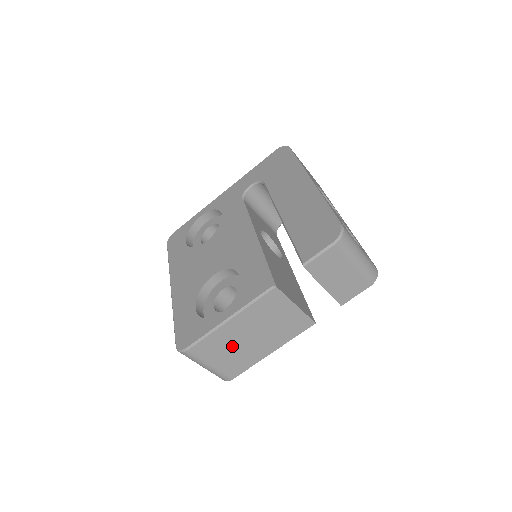
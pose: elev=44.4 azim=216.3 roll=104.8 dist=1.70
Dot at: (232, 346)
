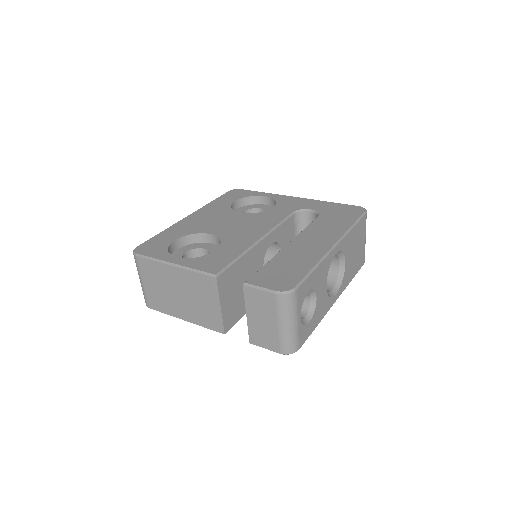
Dot at: (163, 285)
